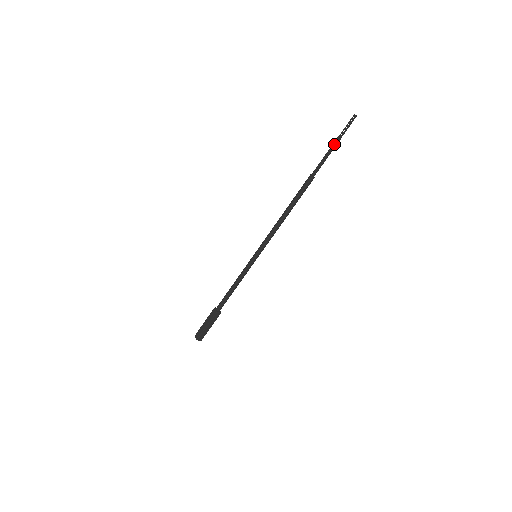
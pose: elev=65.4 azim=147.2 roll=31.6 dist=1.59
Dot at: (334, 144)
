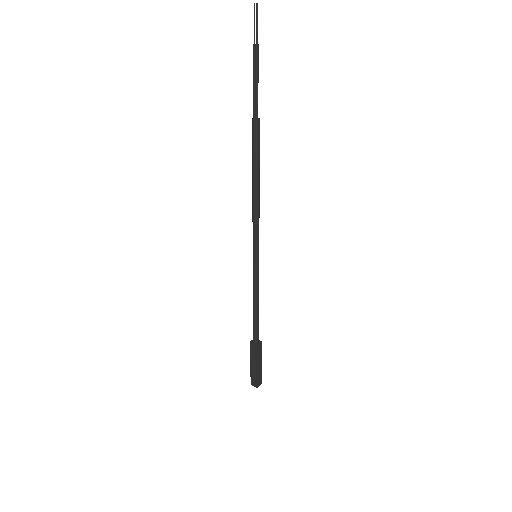
Dot at: (255, 60)
